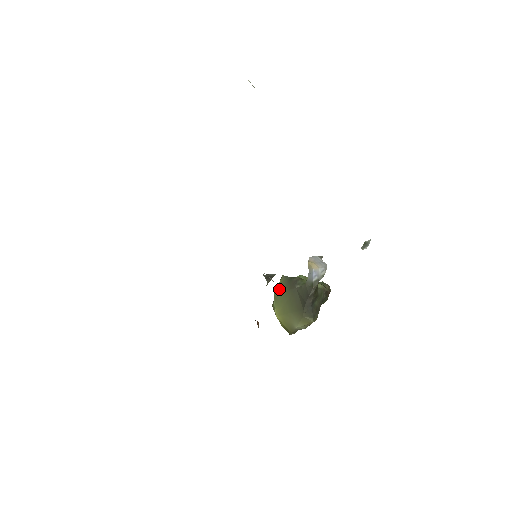
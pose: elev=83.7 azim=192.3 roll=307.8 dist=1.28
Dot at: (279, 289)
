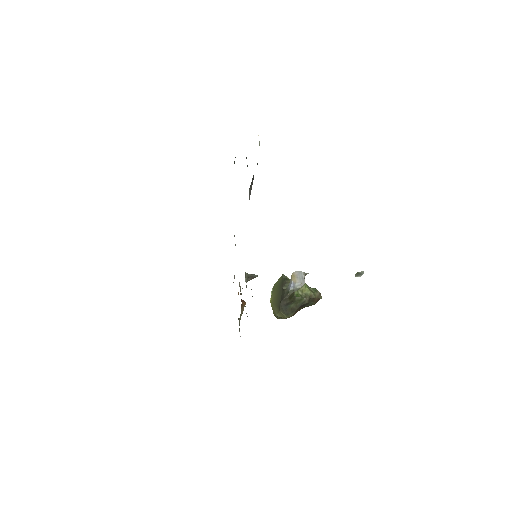
Dot at: (277, 283)
